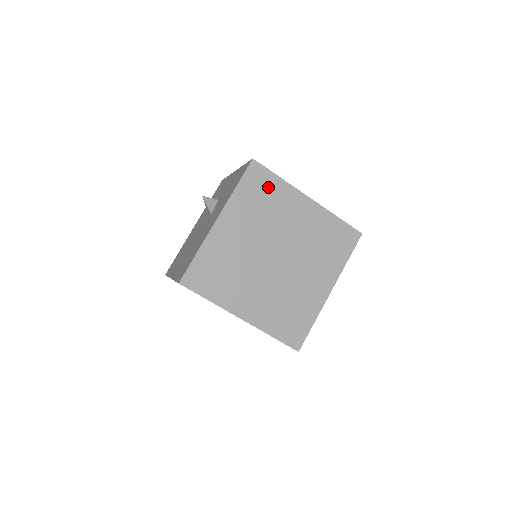
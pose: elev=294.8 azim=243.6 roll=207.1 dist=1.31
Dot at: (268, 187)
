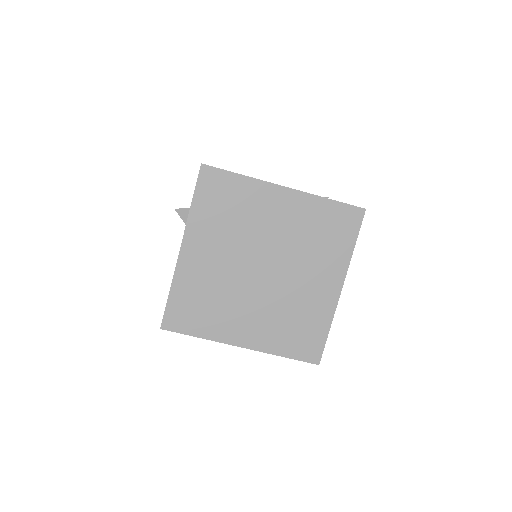
Dot at: (230, 191)
